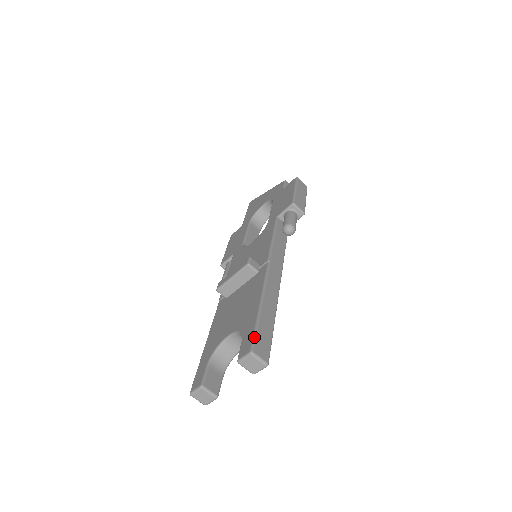
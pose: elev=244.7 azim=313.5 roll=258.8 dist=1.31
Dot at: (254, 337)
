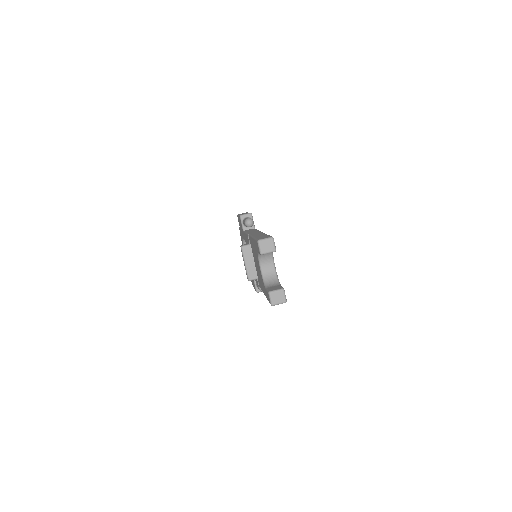
Dot at: (256, 240)
